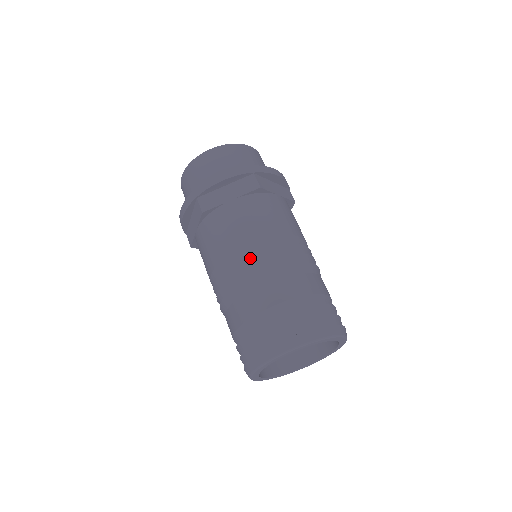
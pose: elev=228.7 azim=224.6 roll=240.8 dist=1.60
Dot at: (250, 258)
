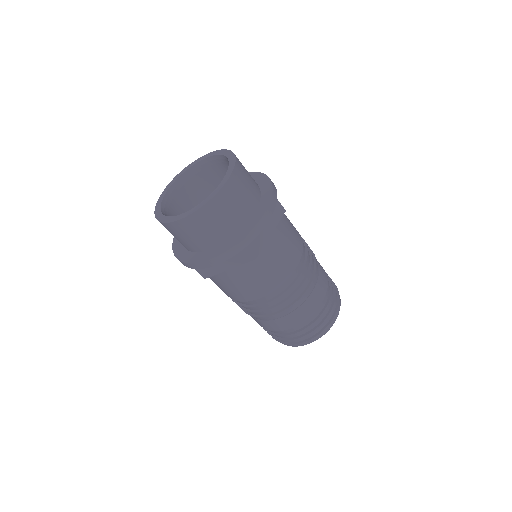
Dot at: (261, 307)
